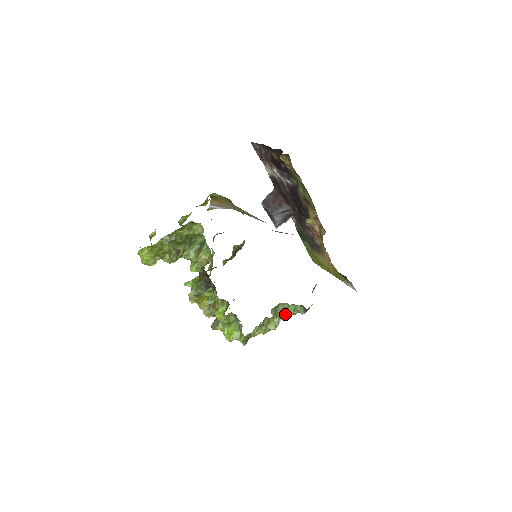
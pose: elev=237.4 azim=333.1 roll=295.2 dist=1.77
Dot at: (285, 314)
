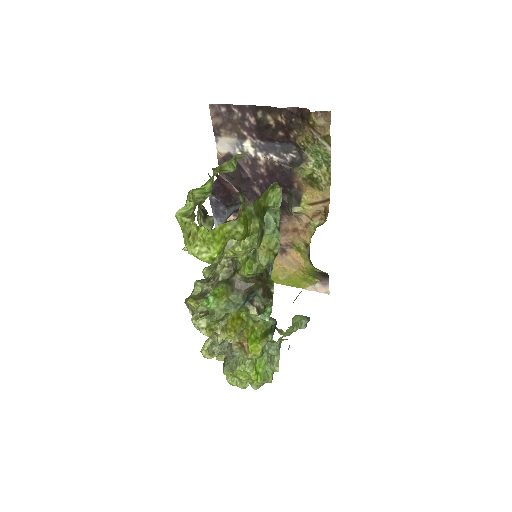
Dot at: (288, 332)
